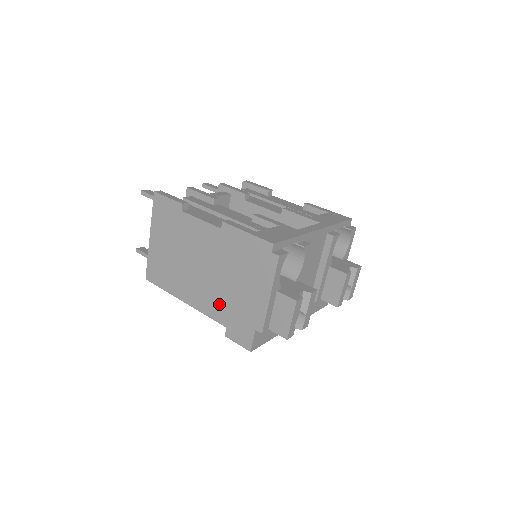
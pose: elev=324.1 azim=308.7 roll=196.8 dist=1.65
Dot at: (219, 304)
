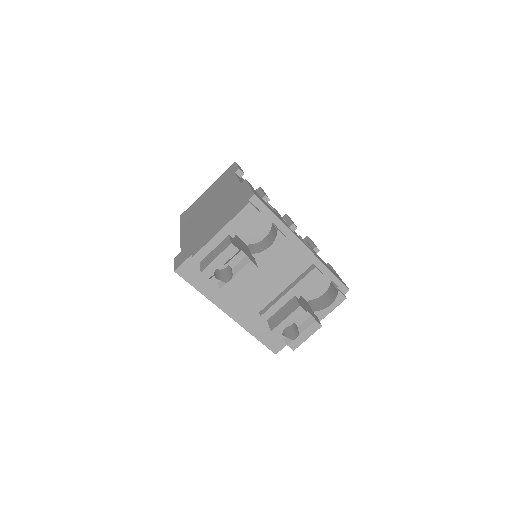
Dot at: (193, 234)
